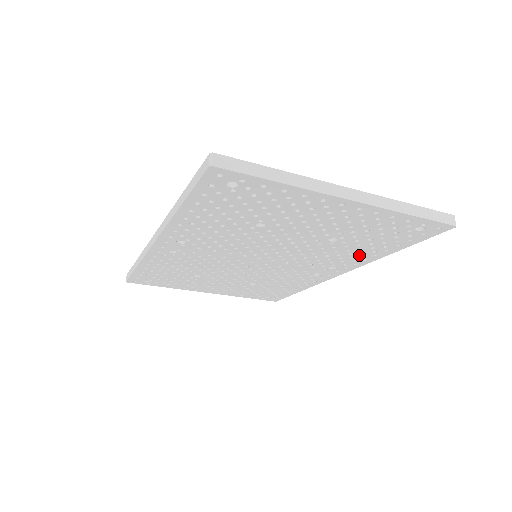
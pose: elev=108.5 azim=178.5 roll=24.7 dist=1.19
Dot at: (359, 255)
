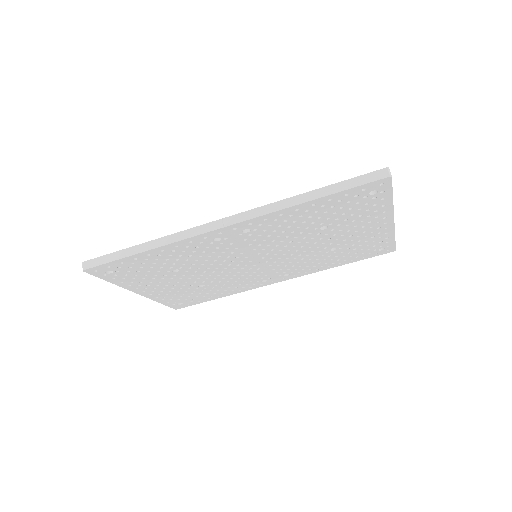
Dot at: (321, 265)
